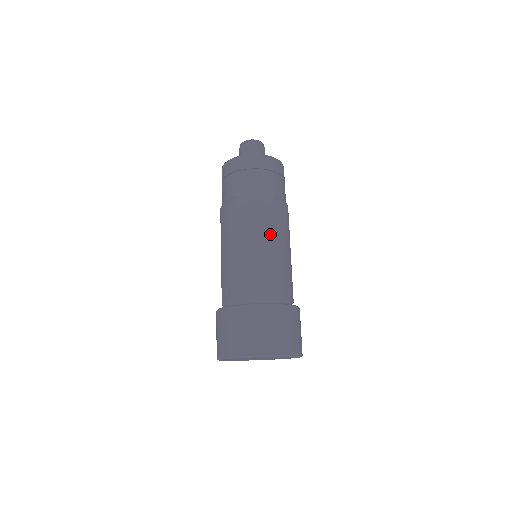
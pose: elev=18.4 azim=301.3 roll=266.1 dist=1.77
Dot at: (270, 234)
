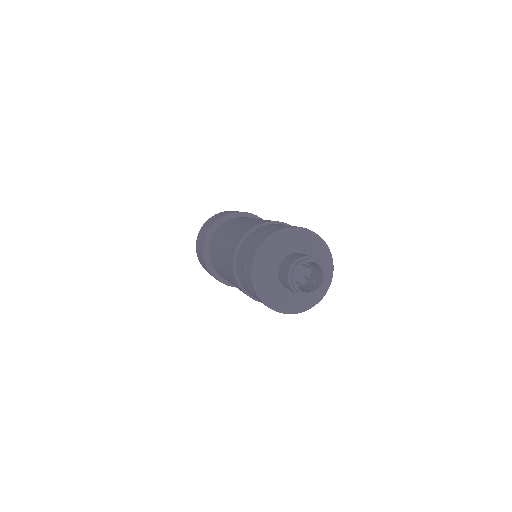
Dot at: occluded
